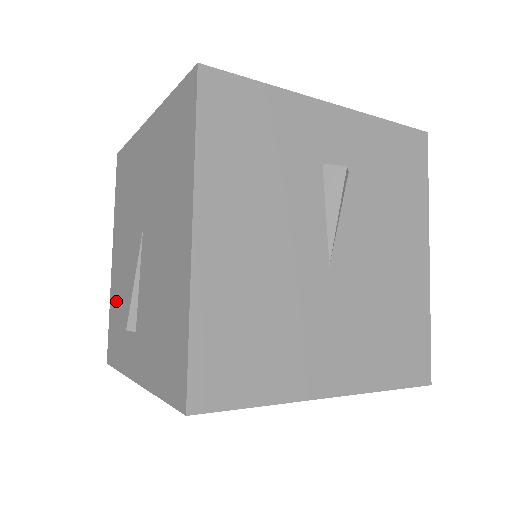
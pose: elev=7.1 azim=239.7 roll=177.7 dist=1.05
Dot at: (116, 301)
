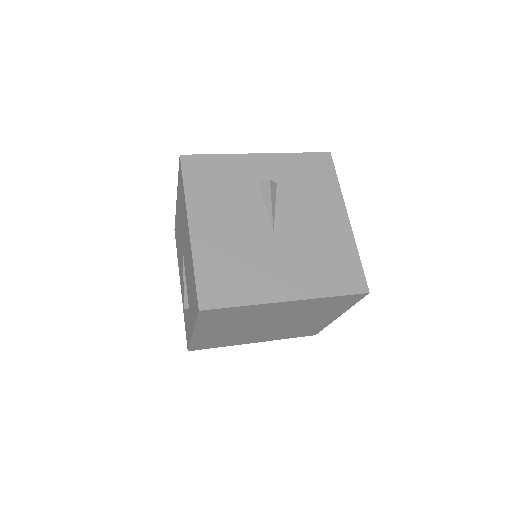
Dot at: occluded
